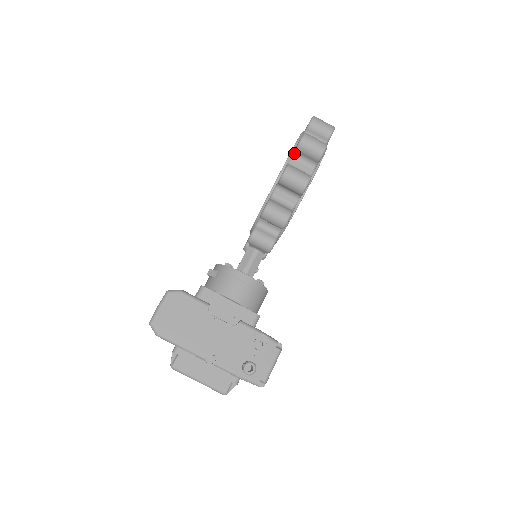
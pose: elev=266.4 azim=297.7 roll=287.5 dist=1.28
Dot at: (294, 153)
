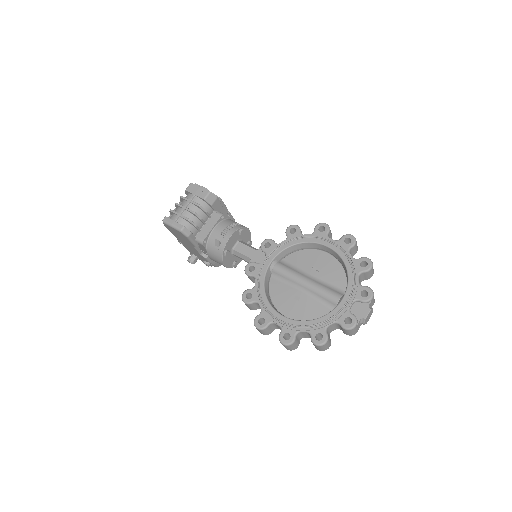
Dot at: (281, 330)
